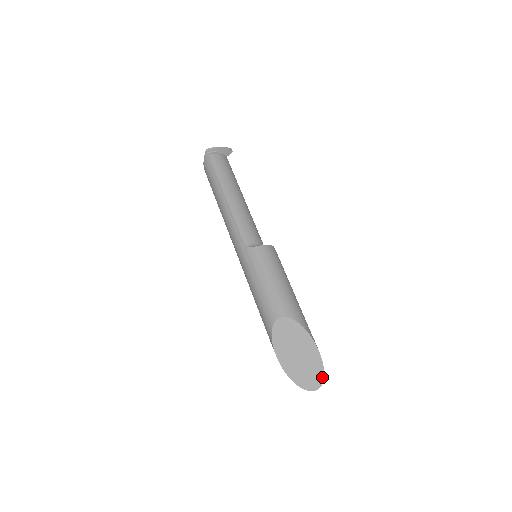
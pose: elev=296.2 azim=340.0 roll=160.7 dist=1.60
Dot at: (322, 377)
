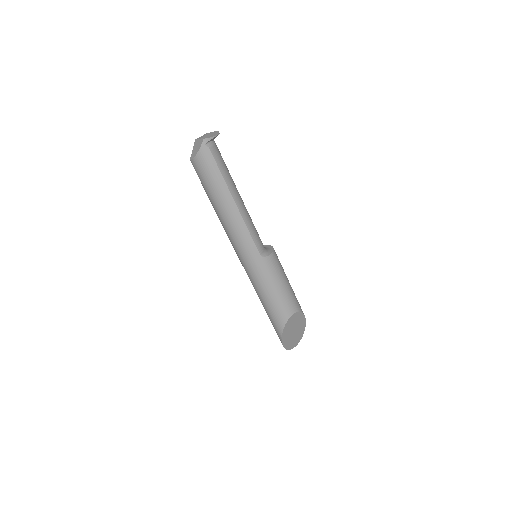
Dot at: (301, 338)
